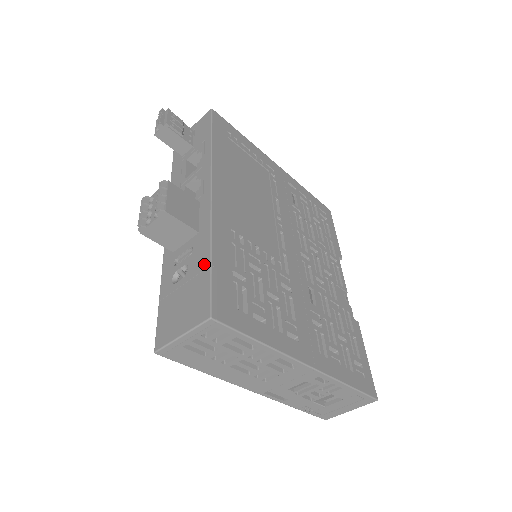
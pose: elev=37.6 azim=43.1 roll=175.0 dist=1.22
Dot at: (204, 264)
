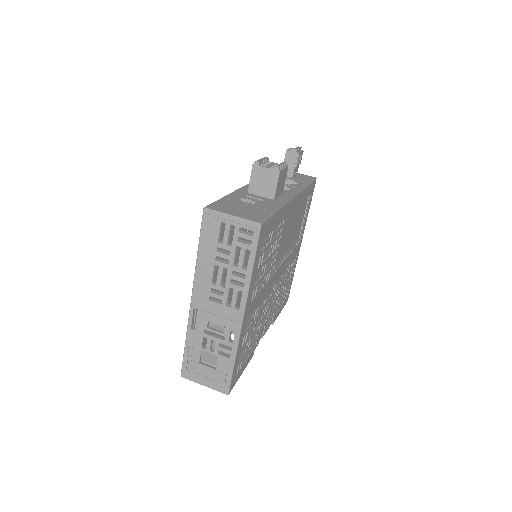
Dot at: (270, 209)
